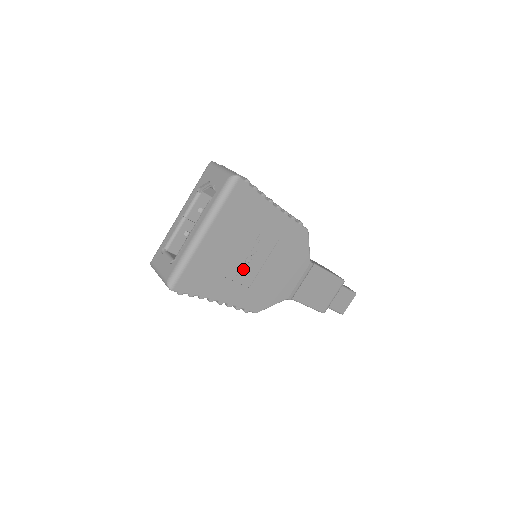
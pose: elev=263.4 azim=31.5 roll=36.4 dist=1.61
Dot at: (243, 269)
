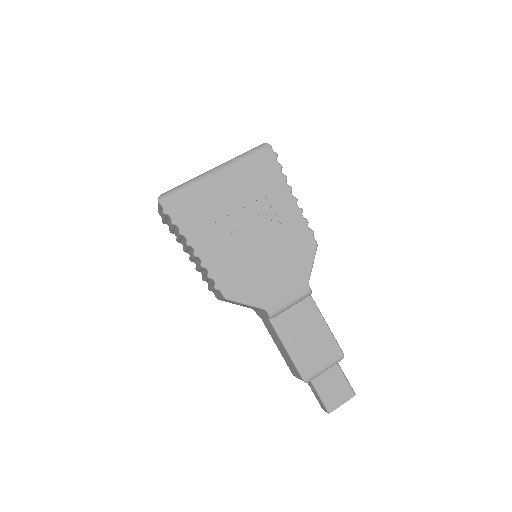
Dot at: (235, 235)
